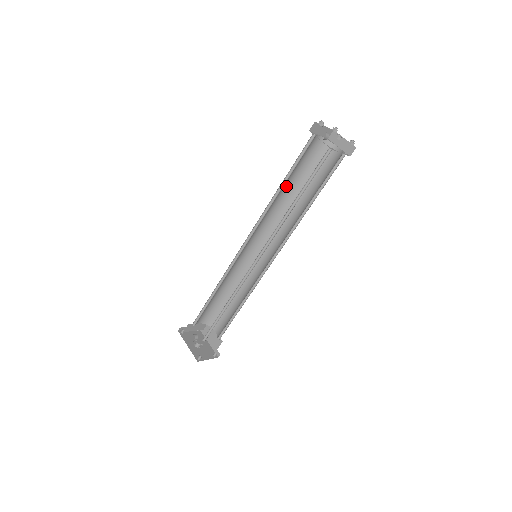
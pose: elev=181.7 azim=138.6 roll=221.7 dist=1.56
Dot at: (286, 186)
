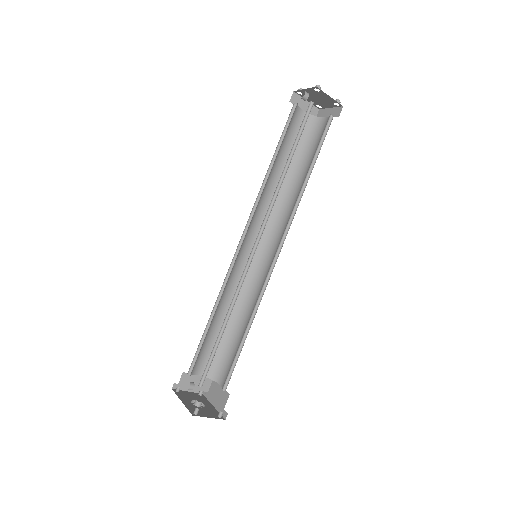
Dot at: (279, 171)
